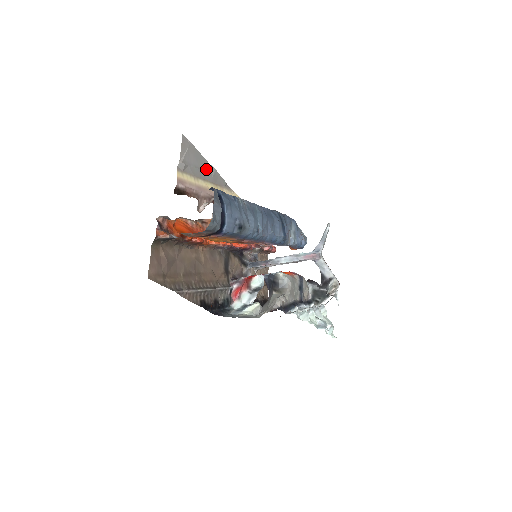
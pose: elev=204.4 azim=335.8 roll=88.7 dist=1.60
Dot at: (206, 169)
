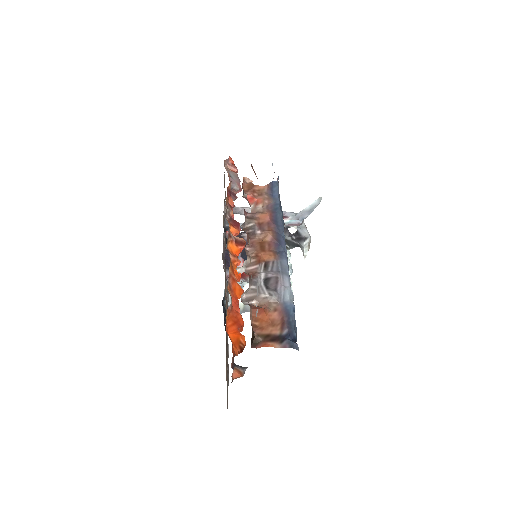
Dot at: occluded
